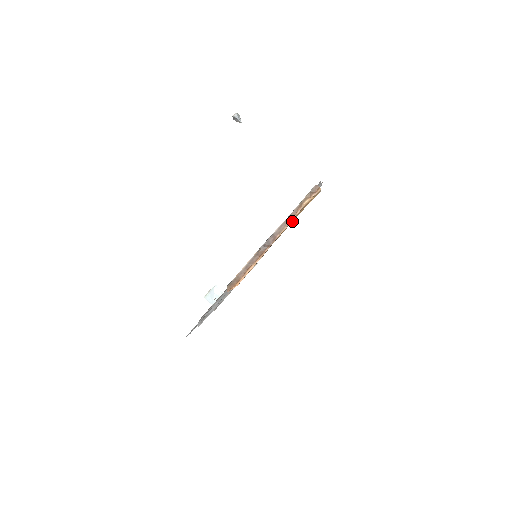
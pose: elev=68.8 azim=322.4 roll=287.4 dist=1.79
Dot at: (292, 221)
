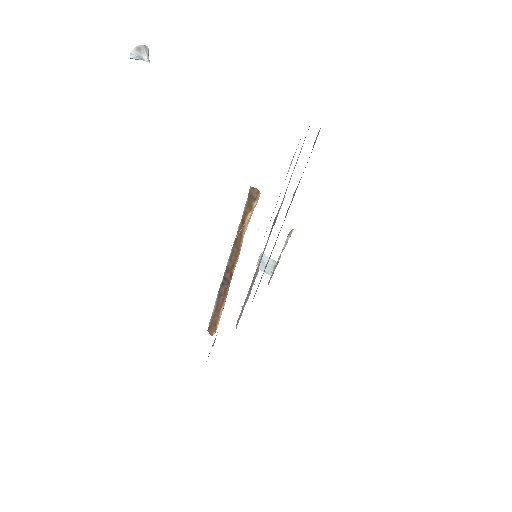
Dot at: occluded
